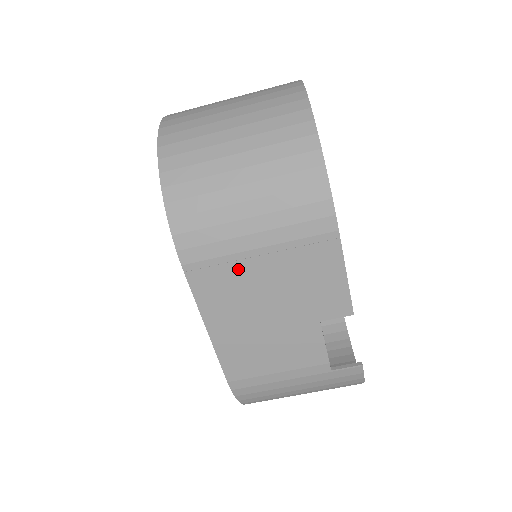
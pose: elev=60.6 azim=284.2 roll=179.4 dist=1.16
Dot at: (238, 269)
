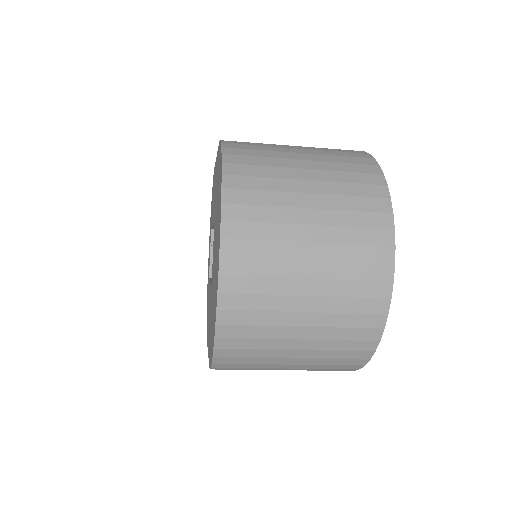
Dot at: occluded
